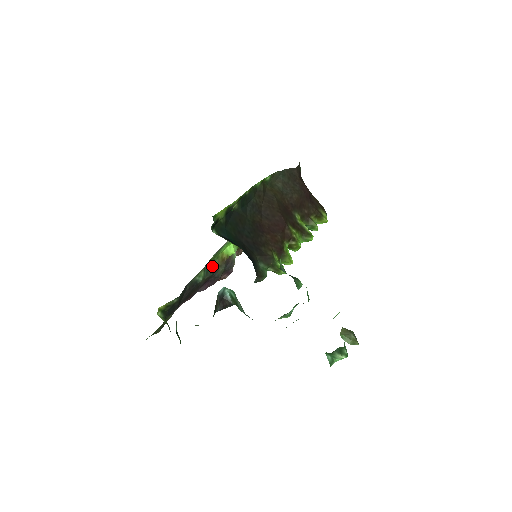
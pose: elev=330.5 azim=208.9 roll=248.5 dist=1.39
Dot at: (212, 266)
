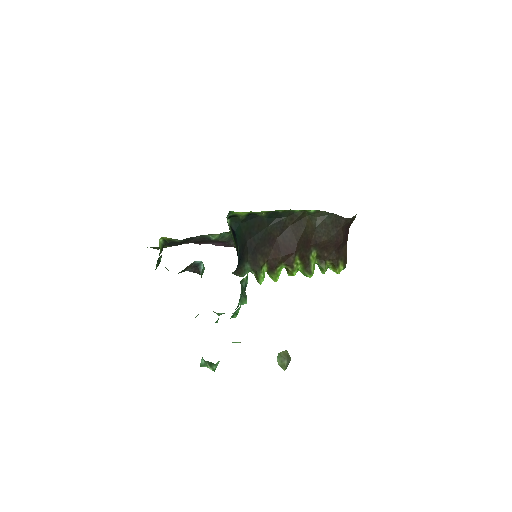
Dot at: occluded
